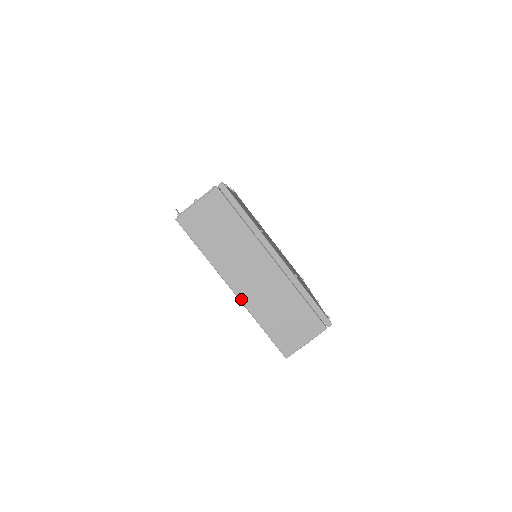
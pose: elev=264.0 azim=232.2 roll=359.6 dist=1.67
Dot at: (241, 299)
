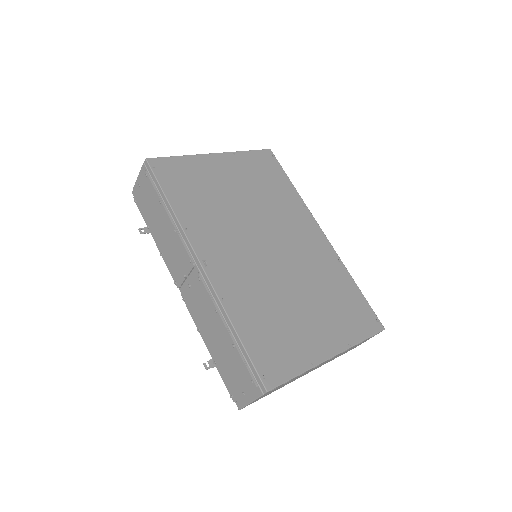
Dot at: occluded
